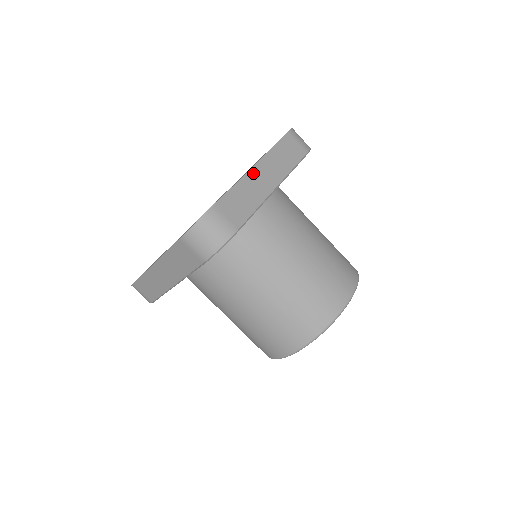
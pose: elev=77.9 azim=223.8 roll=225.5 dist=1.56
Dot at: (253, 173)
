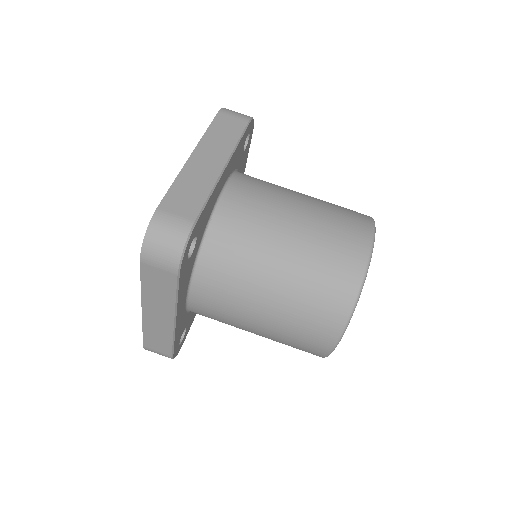
Dot at: (193, 162)
